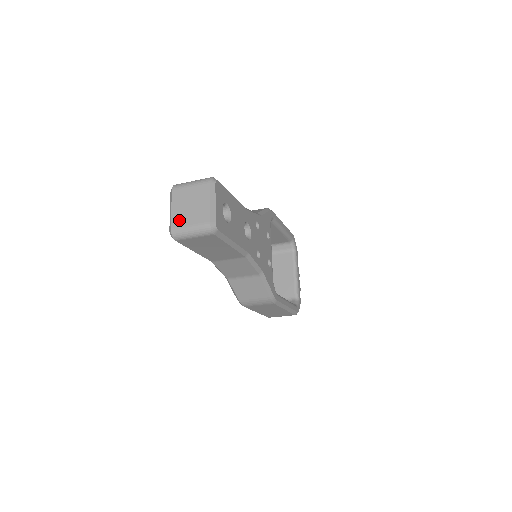
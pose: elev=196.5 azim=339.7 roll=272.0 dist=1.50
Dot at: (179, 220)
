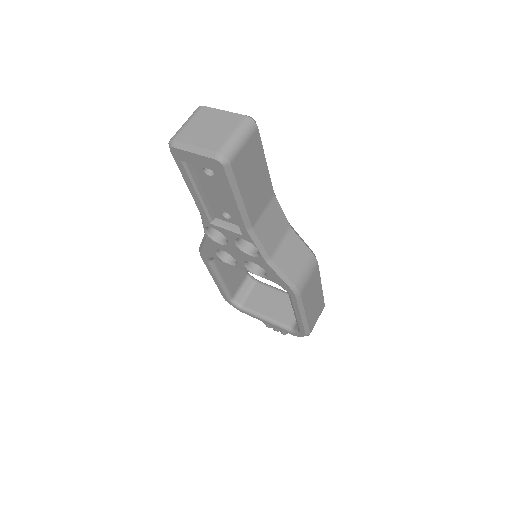
Dot at: (215, 141)
